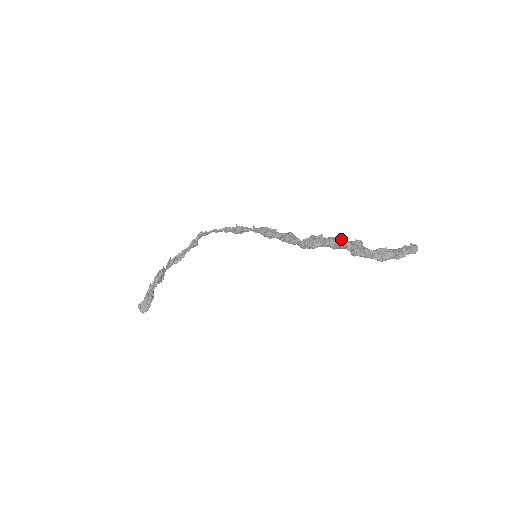
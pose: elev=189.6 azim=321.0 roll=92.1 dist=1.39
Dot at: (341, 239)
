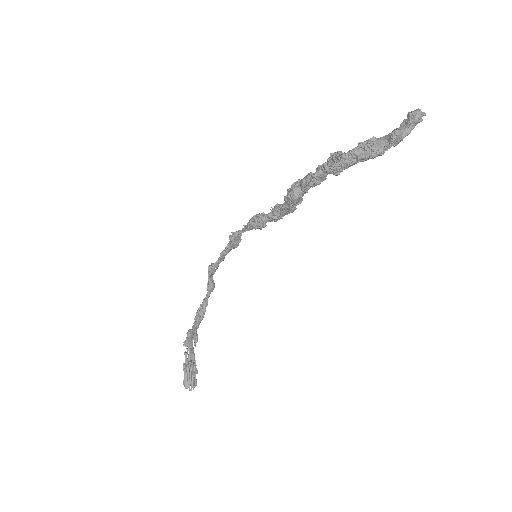
Dot at: (317, 167)
